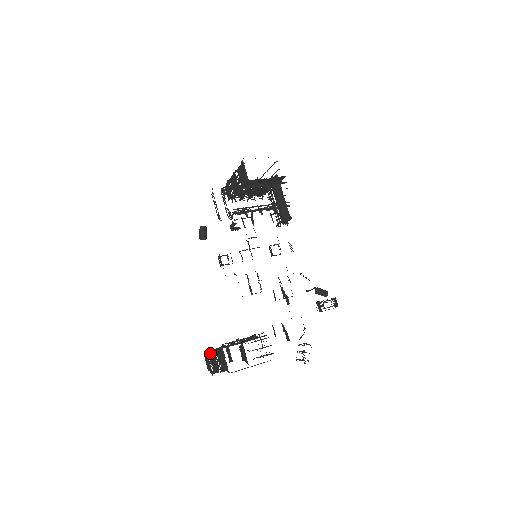
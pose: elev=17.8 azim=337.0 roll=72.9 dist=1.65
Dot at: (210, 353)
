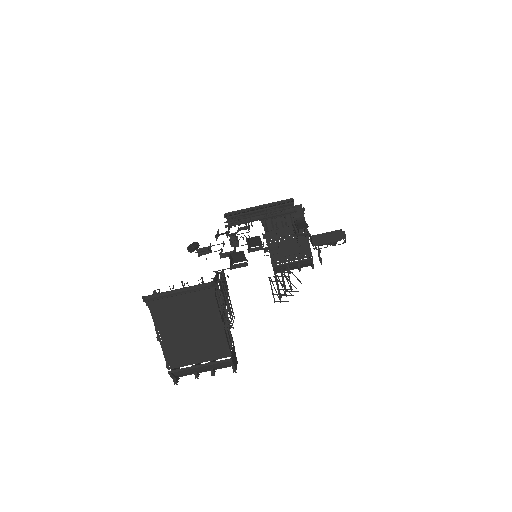
Dot at: occluded
